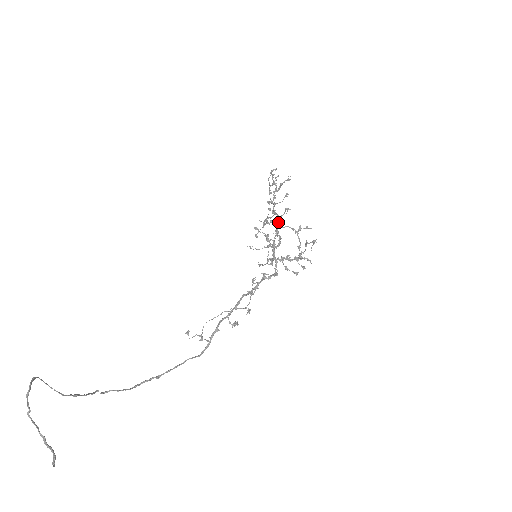
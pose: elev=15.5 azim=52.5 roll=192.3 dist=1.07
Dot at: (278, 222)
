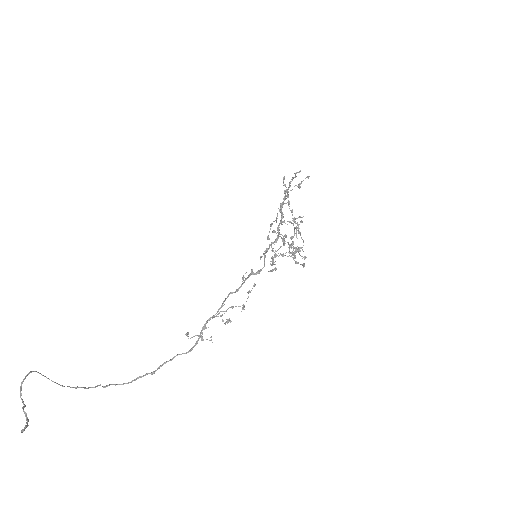
Dot at: (276, 219)
